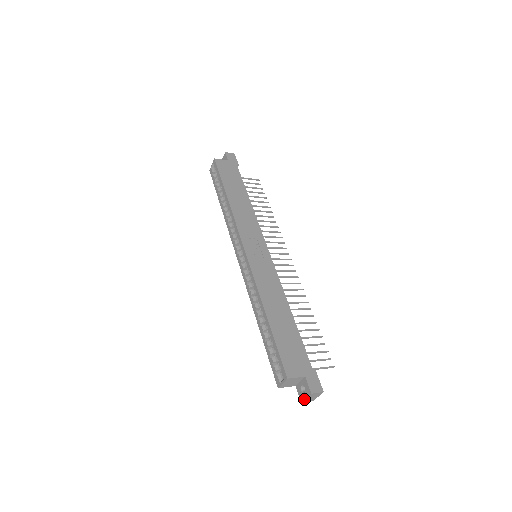
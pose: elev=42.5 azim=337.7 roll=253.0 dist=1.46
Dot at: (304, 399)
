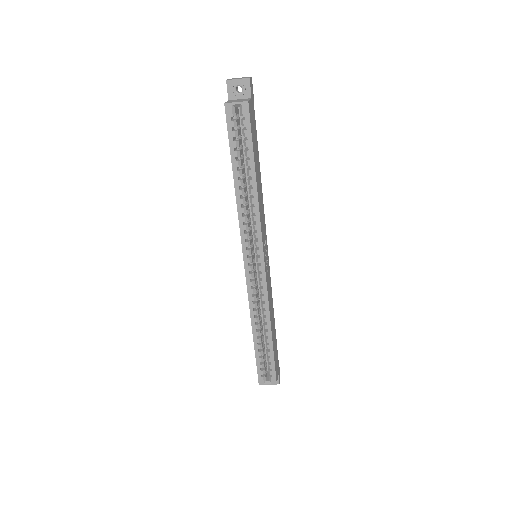
Dot at: occluded
